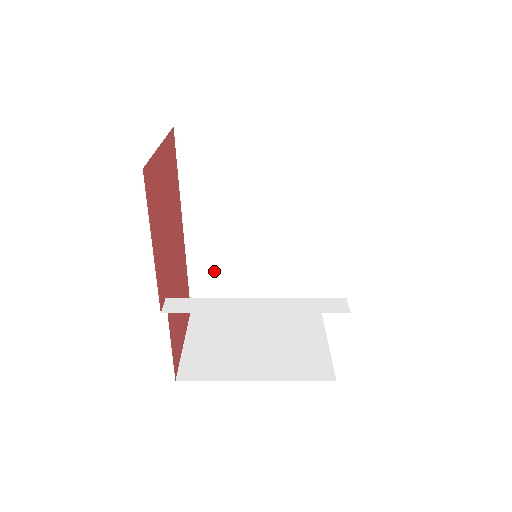
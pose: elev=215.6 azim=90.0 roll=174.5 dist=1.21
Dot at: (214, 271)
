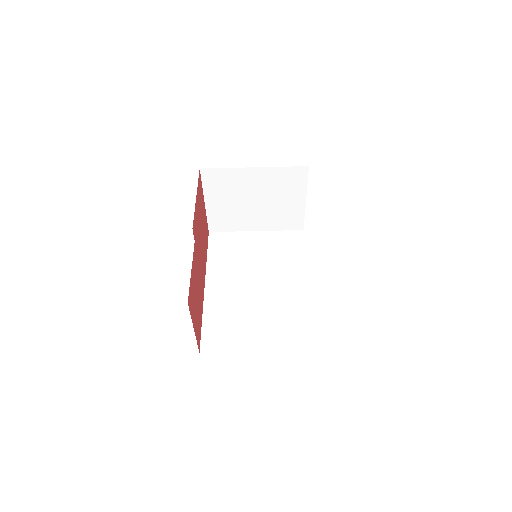
Dot at: (224, 316)
